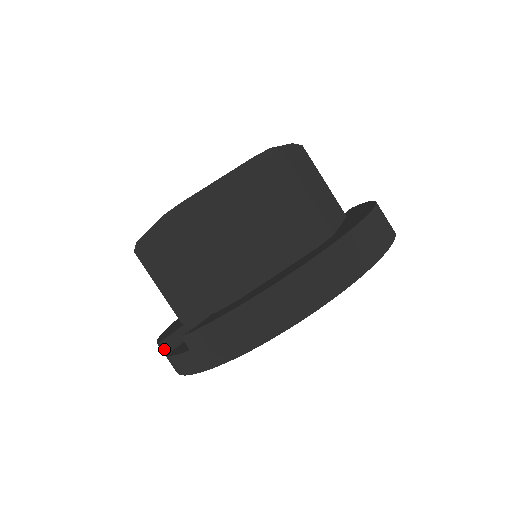
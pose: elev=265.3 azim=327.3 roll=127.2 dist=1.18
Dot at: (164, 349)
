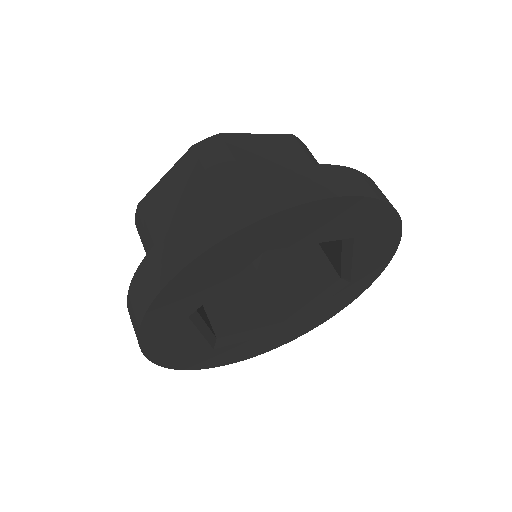
Dot at: occluded
